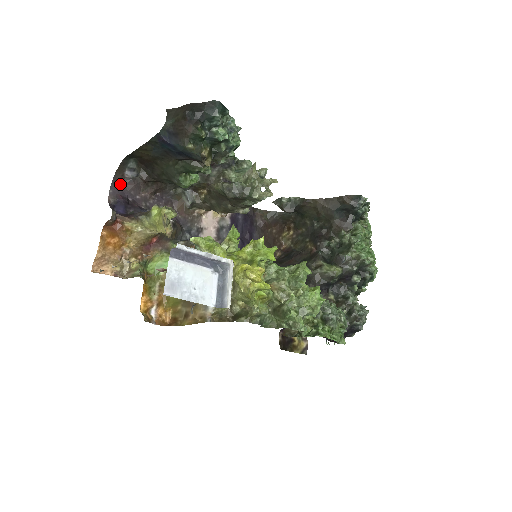
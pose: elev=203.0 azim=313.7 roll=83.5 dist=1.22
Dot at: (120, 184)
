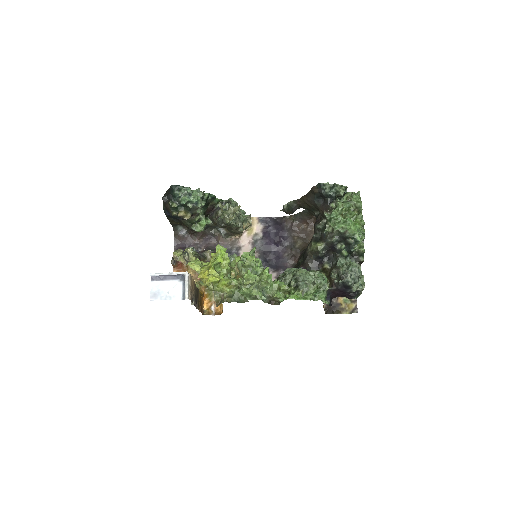
Dot at: (180, 241)
